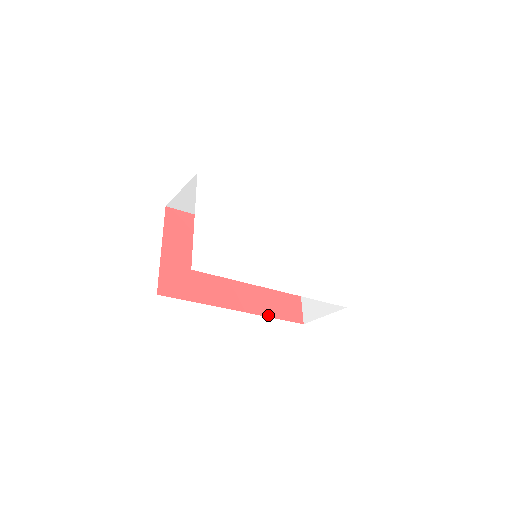
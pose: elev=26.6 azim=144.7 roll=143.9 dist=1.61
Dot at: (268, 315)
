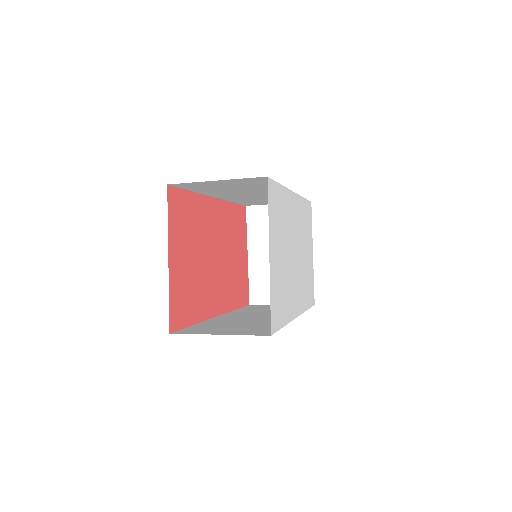
Dot at: (234, 308)
